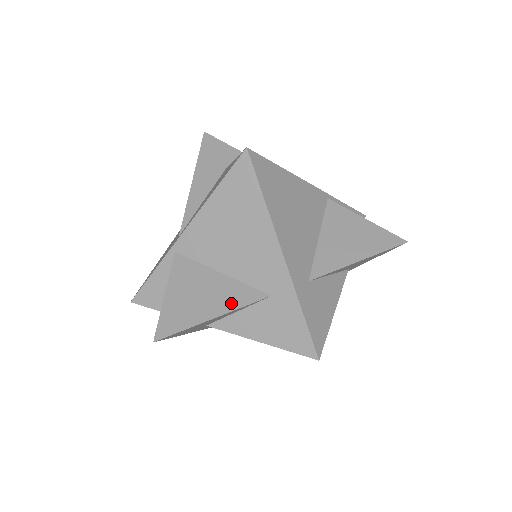
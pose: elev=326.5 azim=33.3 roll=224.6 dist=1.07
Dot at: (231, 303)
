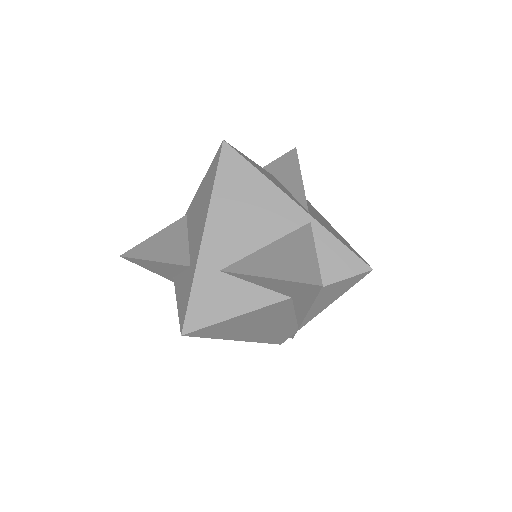
Dot at: (169, 258)
